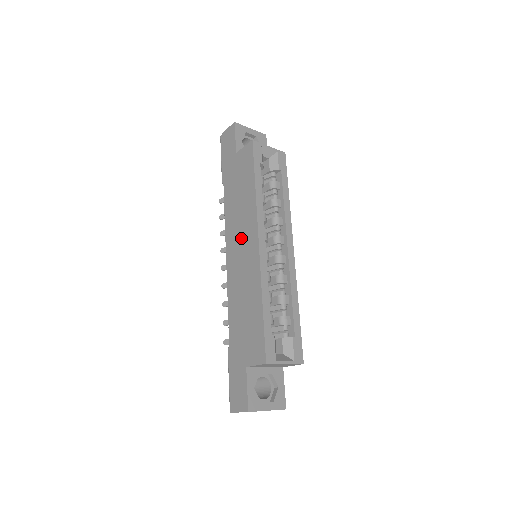
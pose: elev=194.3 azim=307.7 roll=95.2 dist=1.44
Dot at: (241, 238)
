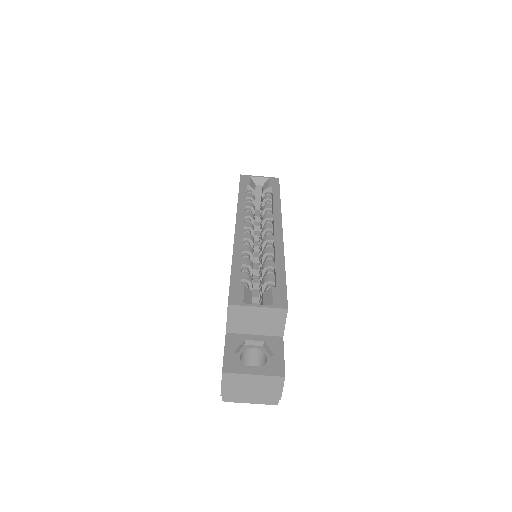
Dot at: occluded
